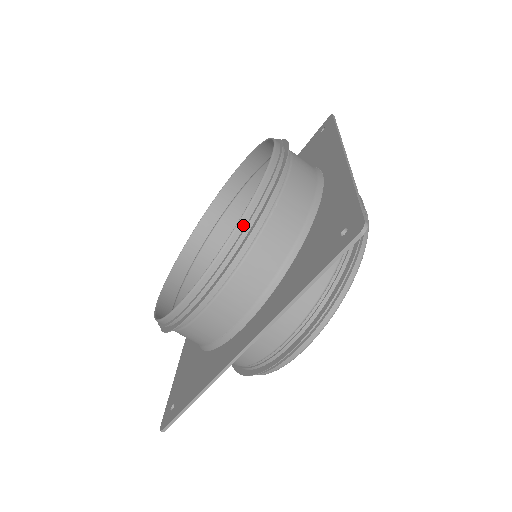
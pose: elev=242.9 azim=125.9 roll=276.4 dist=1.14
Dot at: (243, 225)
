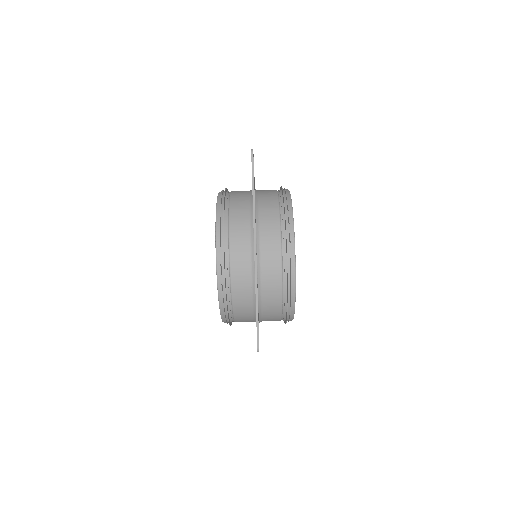
Dot at: (219, 209)
